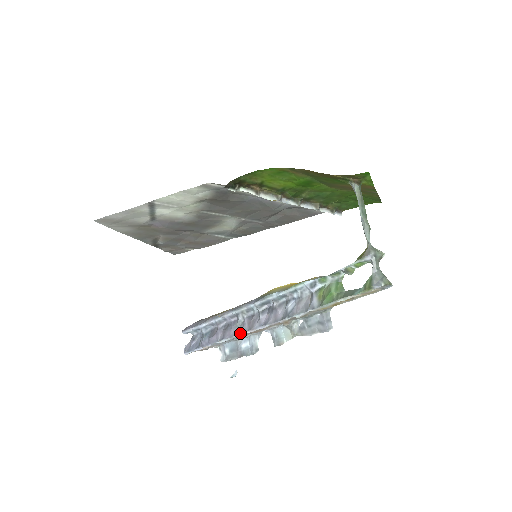
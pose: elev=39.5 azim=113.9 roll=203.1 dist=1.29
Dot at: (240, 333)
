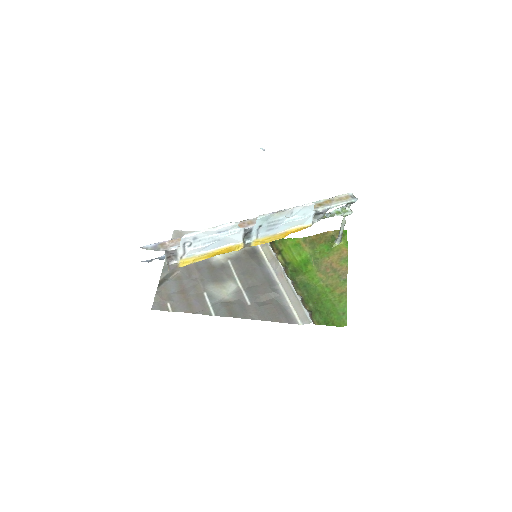
Dot at: occluded
